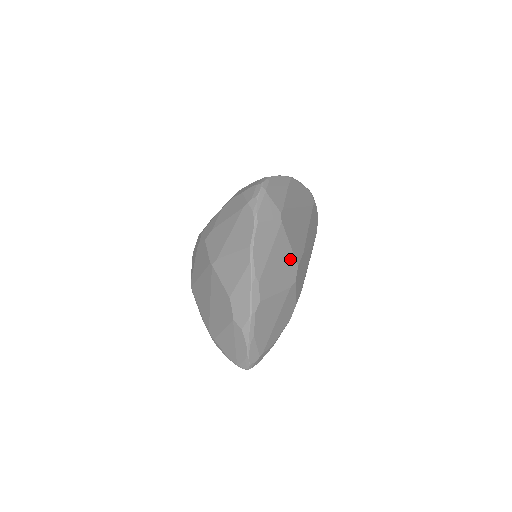
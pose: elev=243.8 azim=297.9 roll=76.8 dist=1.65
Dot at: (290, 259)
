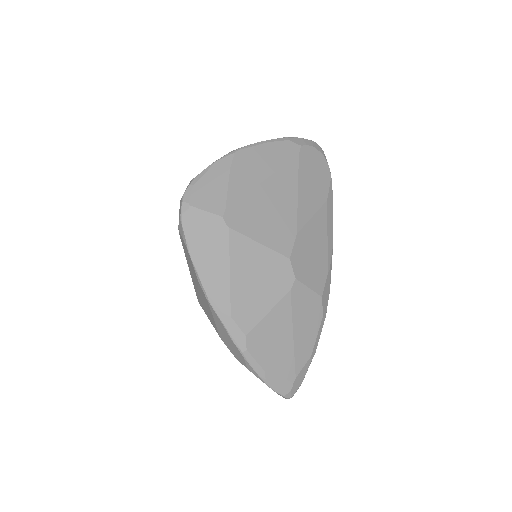
Dot at: (270, 259)
